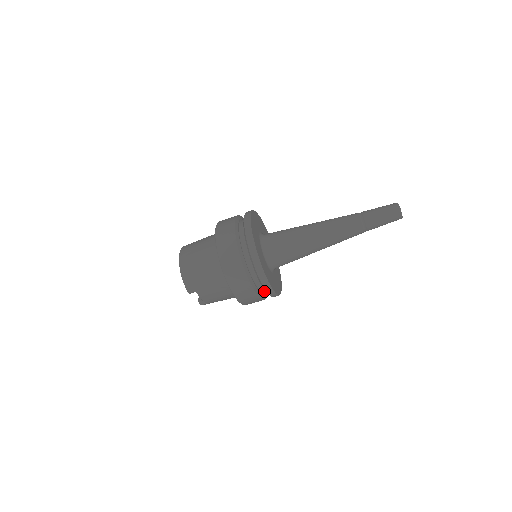
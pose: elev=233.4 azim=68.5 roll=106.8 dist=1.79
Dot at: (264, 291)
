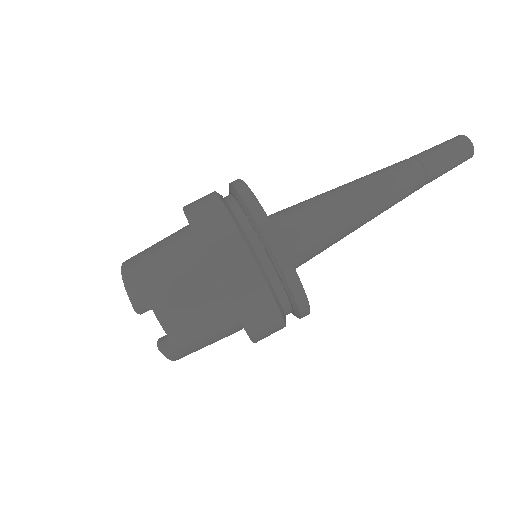
Dot at: (278, 288)
